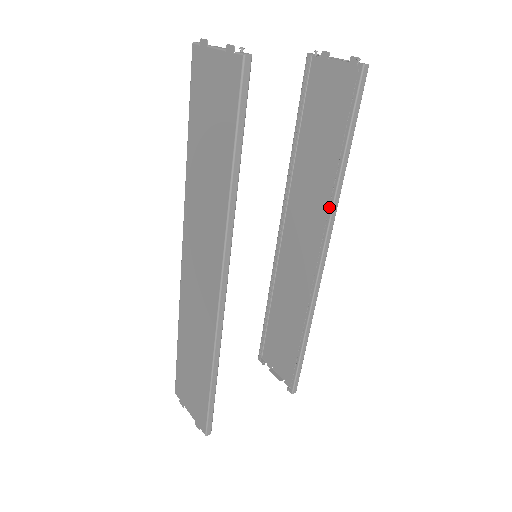
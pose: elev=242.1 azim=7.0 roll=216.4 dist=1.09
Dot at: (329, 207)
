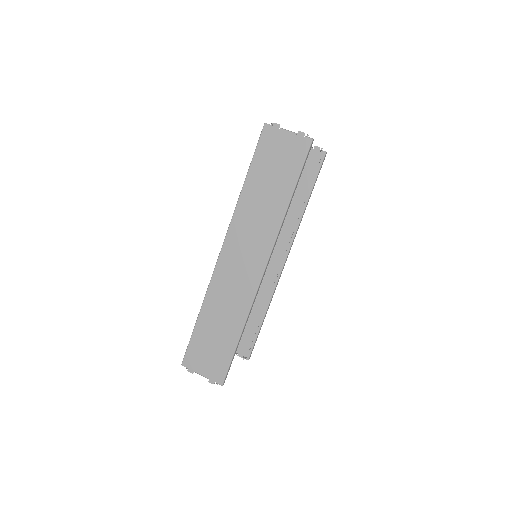
Dot at: (295, 228)
